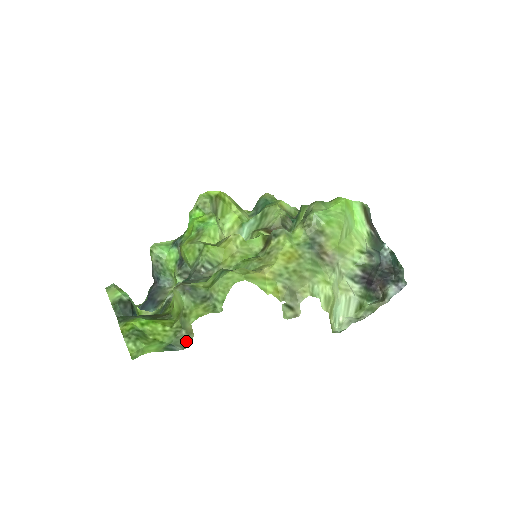
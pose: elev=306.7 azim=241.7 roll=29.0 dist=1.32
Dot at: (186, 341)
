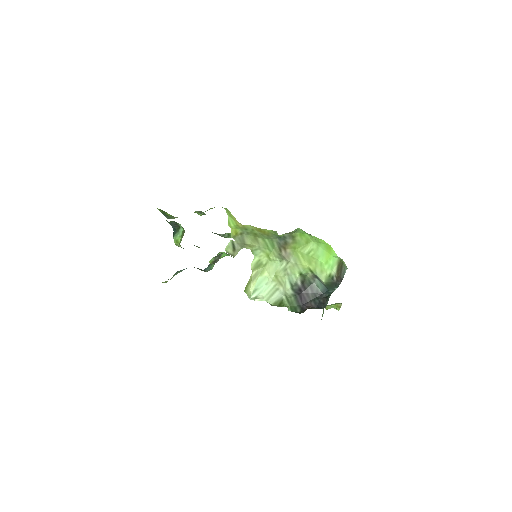
Dot at: (173, 218)
